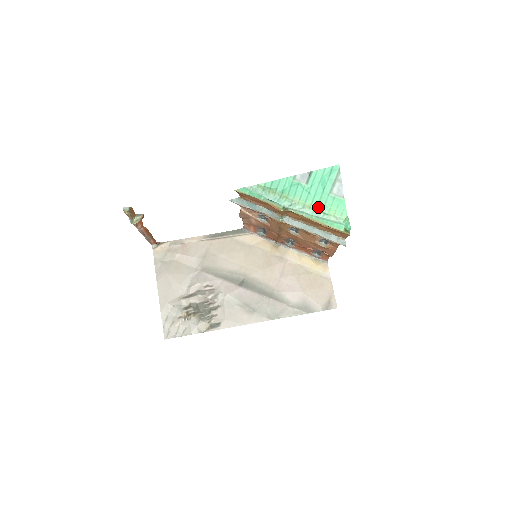
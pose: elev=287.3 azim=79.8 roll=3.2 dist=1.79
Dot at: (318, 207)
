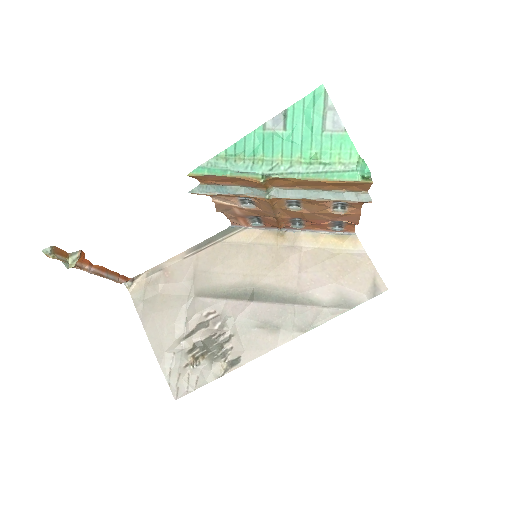
Dot at: (312, 158)
